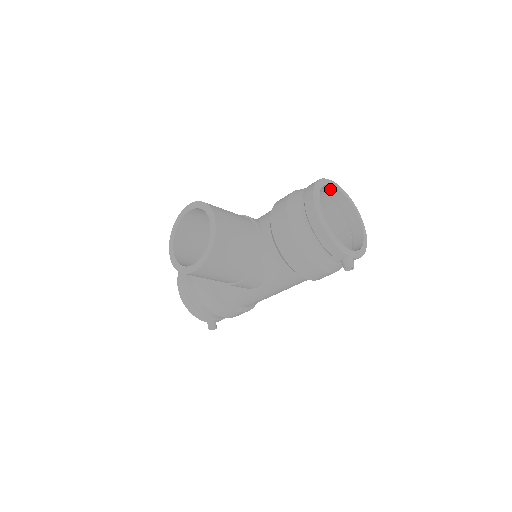
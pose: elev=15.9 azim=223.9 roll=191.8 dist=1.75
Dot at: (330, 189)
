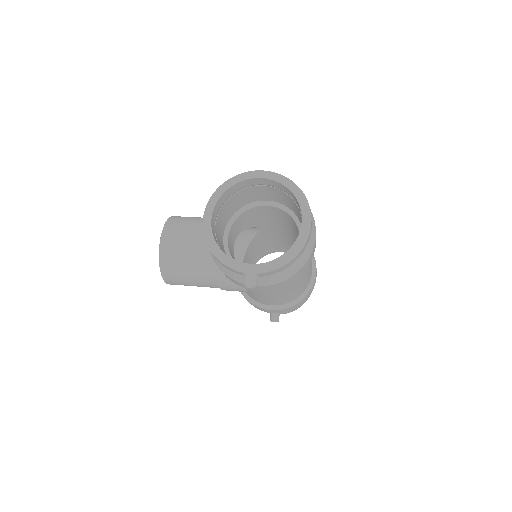
Dot at: (262, 181)
